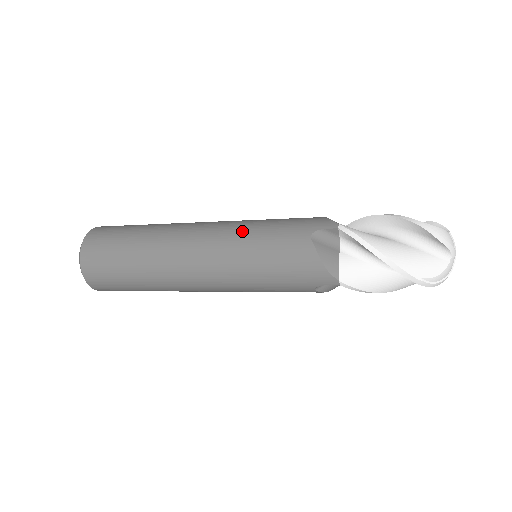
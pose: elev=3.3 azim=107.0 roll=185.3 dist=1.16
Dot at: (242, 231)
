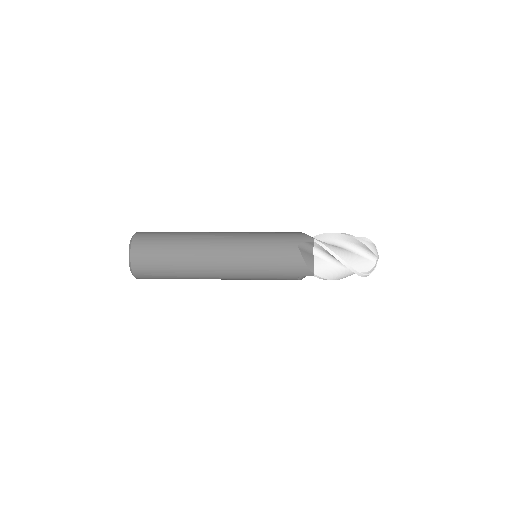
Dot at: (252, 241)
